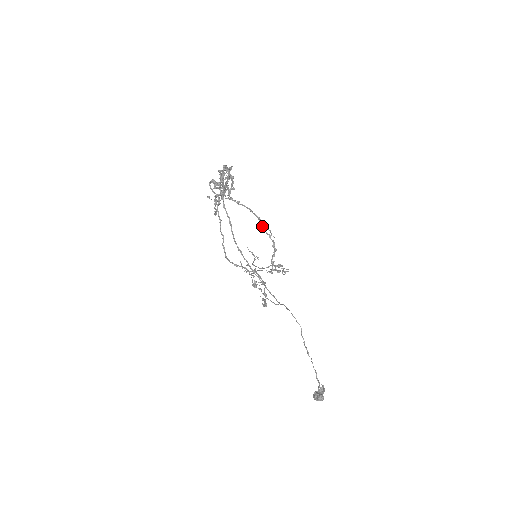
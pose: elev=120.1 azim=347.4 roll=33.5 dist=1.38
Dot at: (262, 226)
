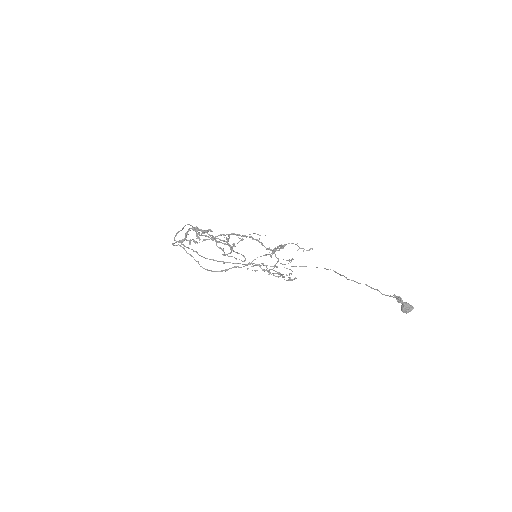
Dot at: occluded
